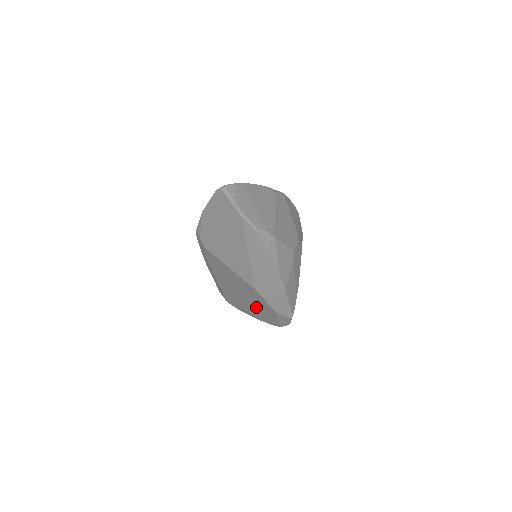
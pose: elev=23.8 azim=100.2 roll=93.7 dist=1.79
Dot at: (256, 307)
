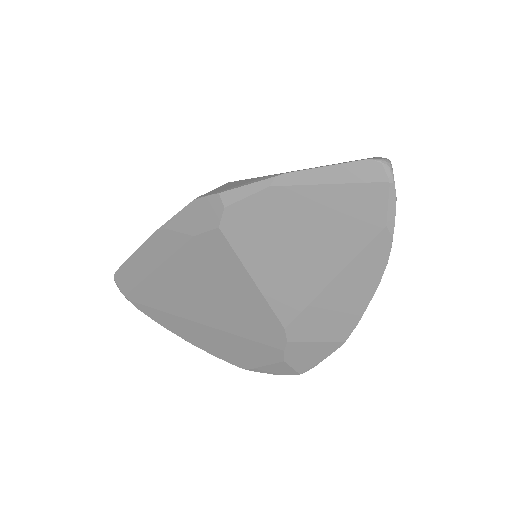
Dot at: (226, 336)
